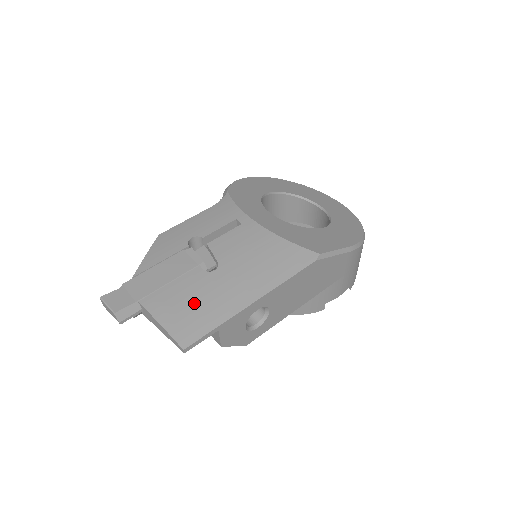
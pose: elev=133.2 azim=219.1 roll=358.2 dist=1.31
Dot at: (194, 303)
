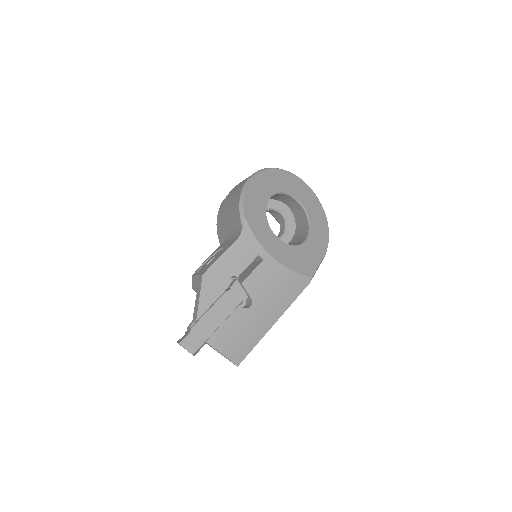
Dot at: (241, 335)
